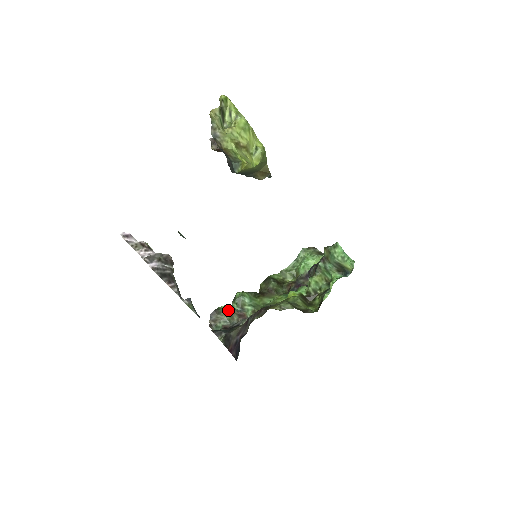
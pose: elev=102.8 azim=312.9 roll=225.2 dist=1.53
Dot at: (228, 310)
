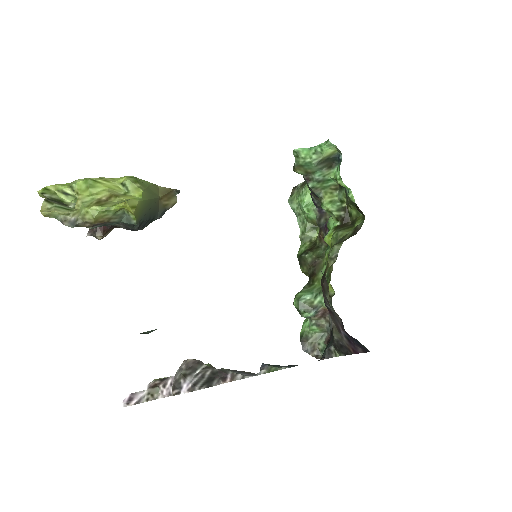
Dot at: (309, 326)
